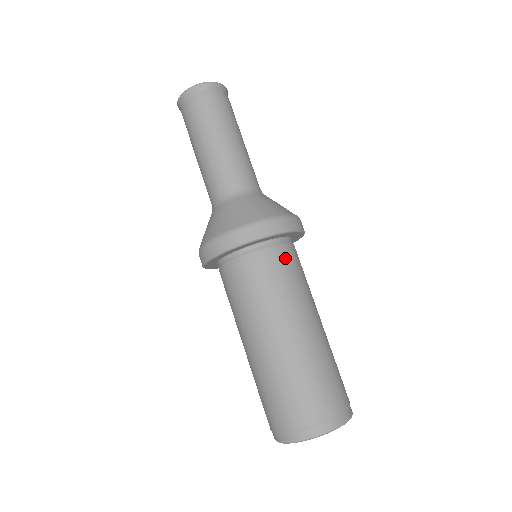
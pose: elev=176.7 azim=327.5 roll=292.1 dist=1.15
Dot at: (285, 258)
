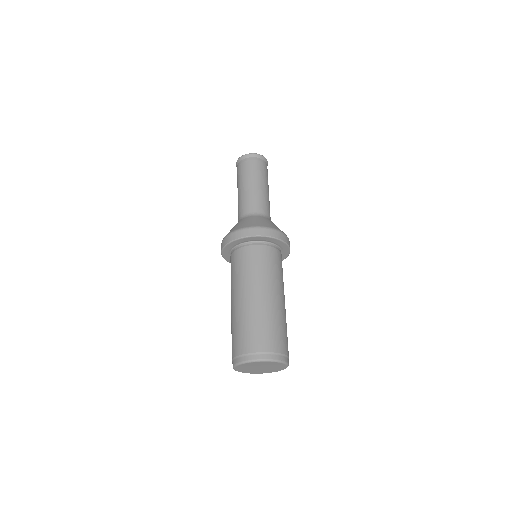
Dot at: (276, 256)
